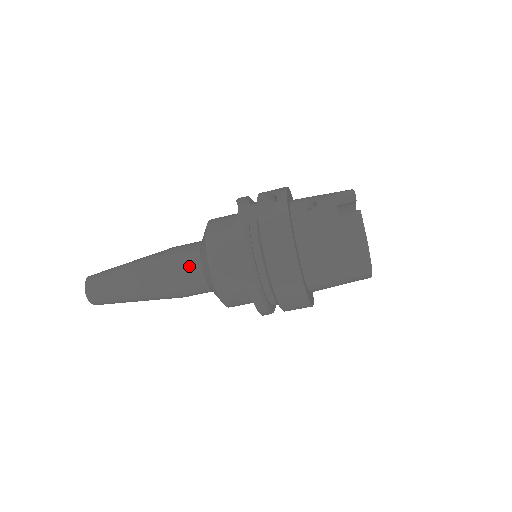
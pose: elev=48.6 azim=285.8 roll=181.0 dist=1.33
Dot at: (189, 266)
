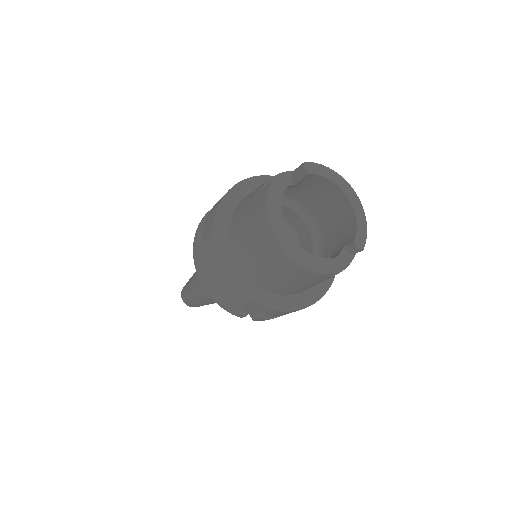
Dot at: occluded
